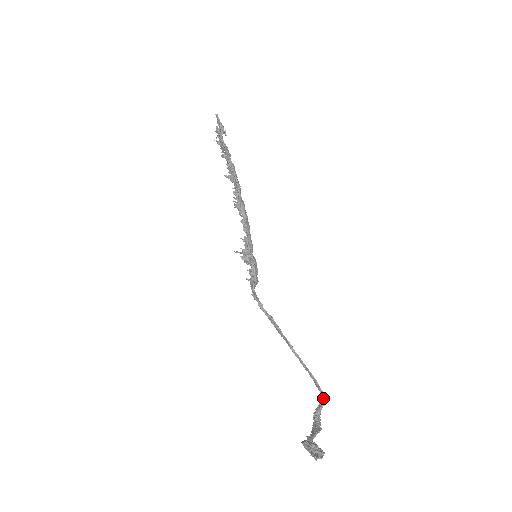
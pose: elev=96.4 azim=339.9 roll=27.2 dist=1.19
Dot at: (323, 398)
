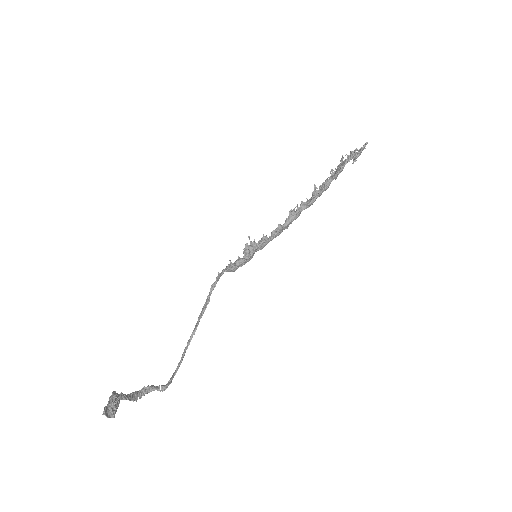
Dot at: (165, 386)
